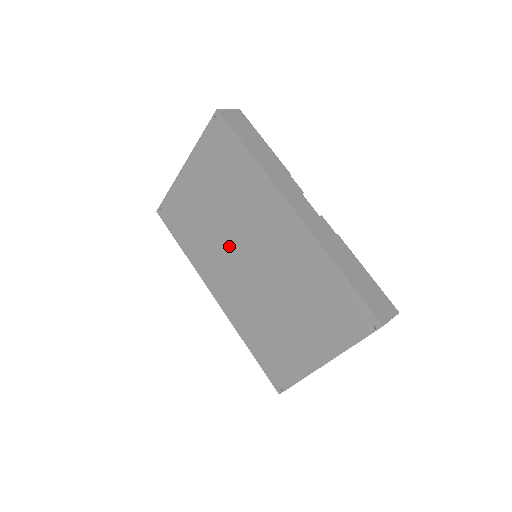
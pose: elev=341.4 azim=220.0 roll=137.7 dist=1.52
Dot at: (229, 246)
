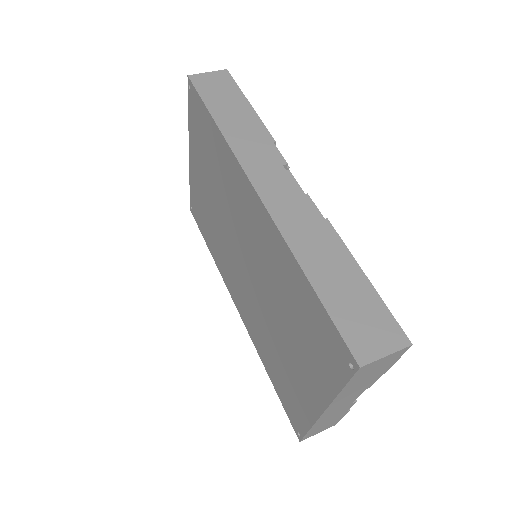
Dot at: (230, 245)
